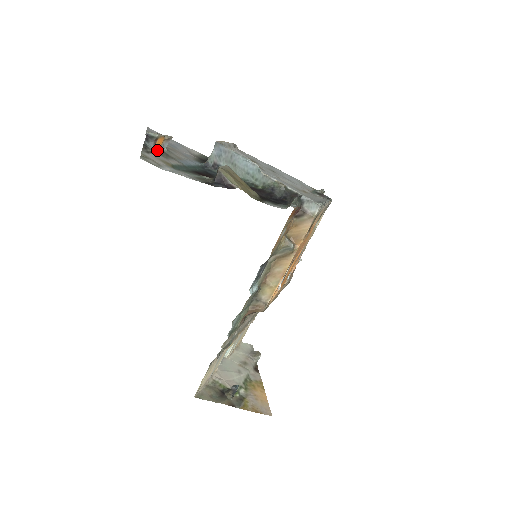
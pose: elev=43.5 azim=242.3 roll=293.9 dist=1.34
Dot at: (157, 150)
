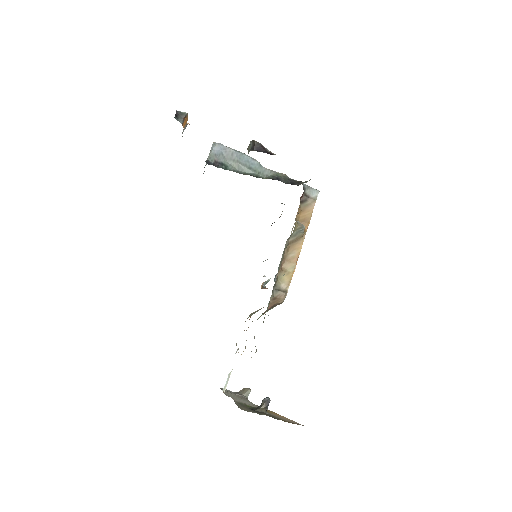
Dot at: occluded
